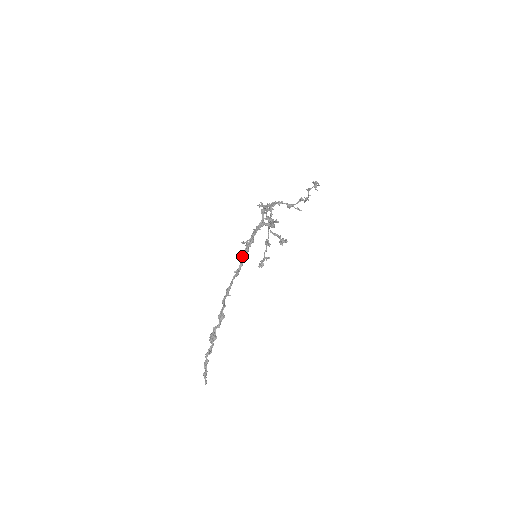
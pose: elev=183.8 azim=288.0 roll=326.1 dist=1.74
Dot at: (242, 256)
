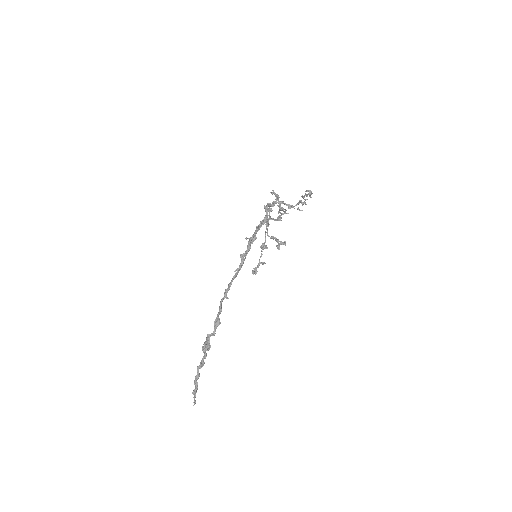
Dot at: (244, 253)
